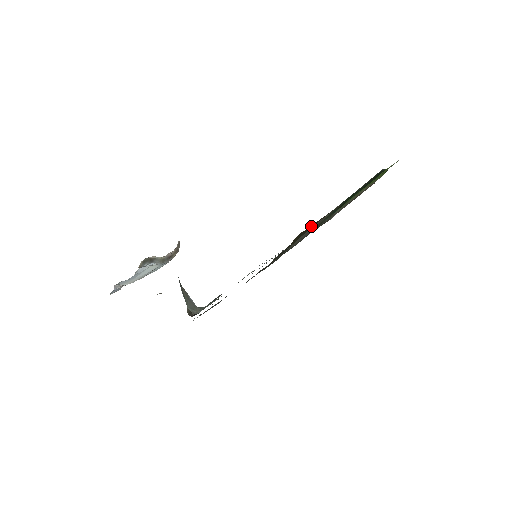
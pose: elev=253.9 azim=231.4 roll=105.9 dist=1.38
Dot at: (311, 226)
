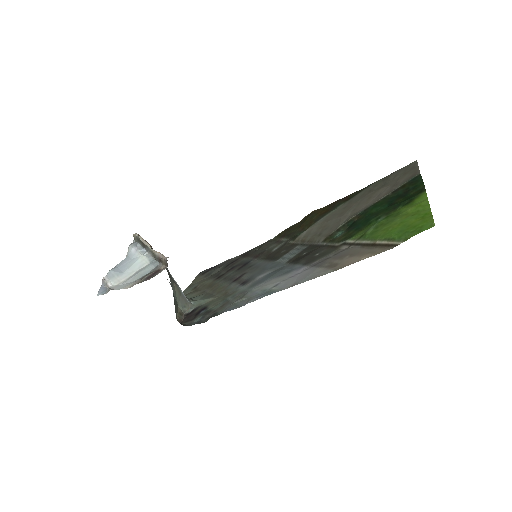
Dot at: (327, 207)
